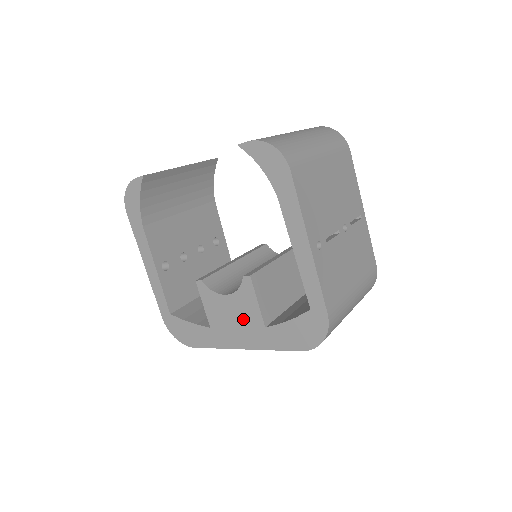
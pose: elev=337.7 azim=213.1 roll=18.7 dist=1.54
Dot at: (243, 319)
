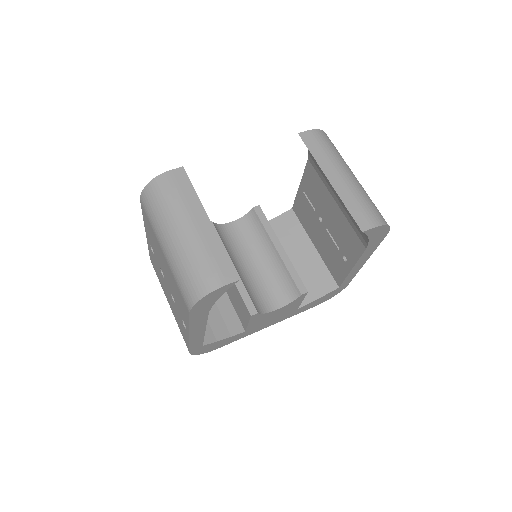
Dot at: (282, 314)
